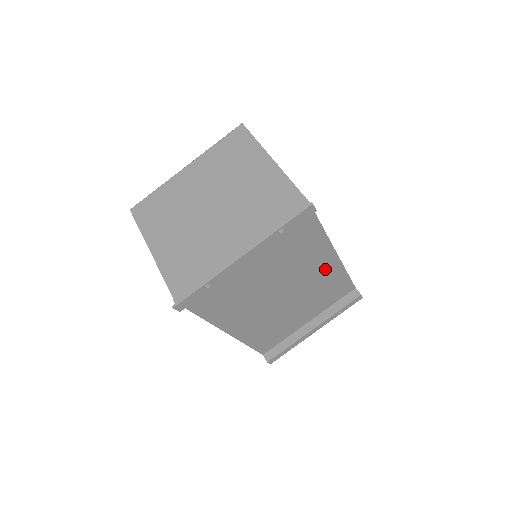
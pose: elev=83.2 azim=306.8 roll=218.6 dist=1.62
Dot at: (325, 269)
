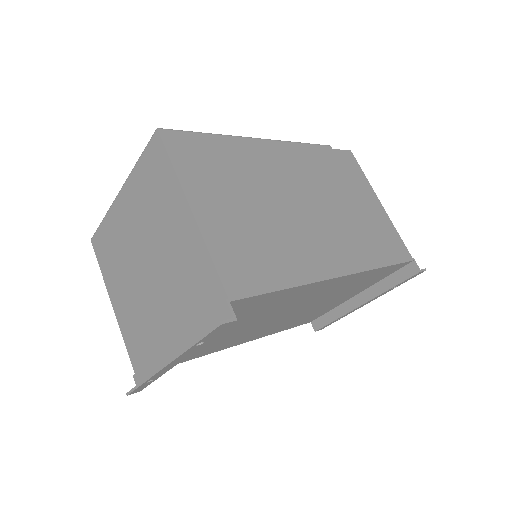
Dot at: (336, 284)
